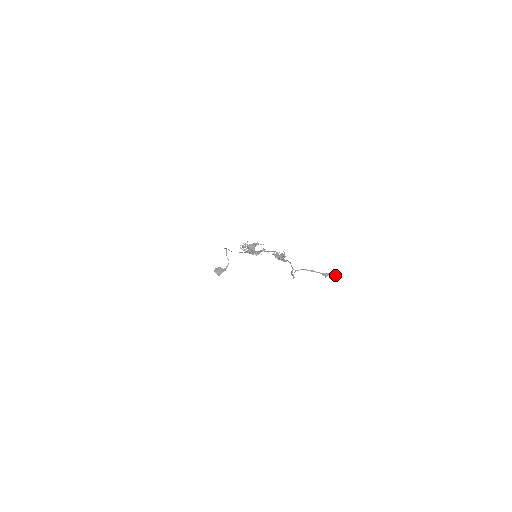
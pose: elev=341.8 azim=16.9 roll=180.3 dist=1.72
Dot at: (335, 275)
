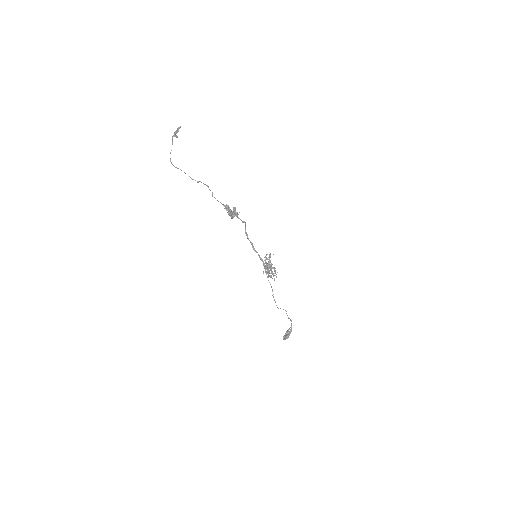
Dot at: (178, 128)
